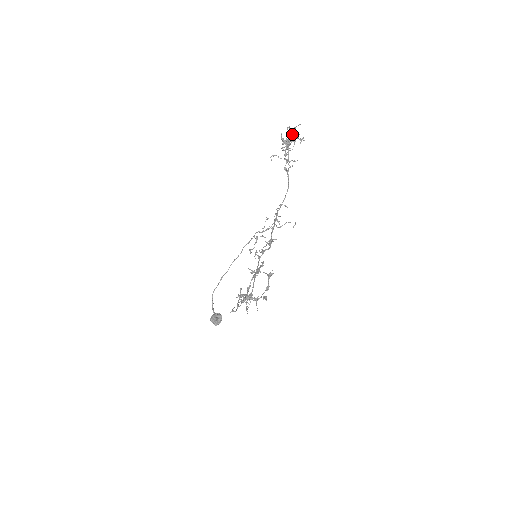
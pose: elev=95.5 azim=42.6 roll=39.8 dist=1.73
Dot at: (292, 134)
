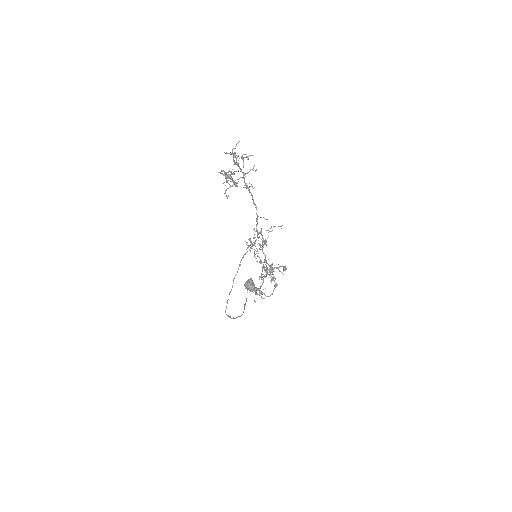
Dot at: occluded
